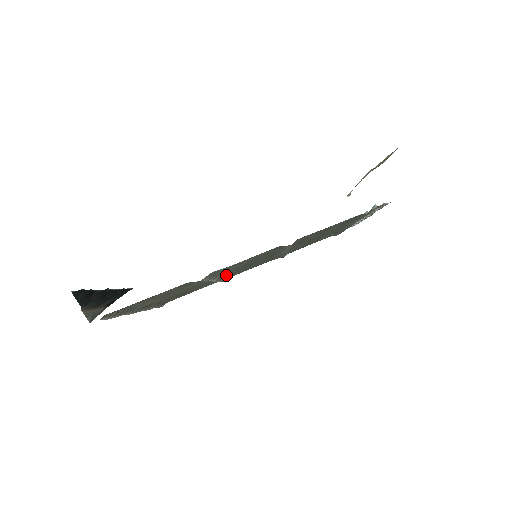
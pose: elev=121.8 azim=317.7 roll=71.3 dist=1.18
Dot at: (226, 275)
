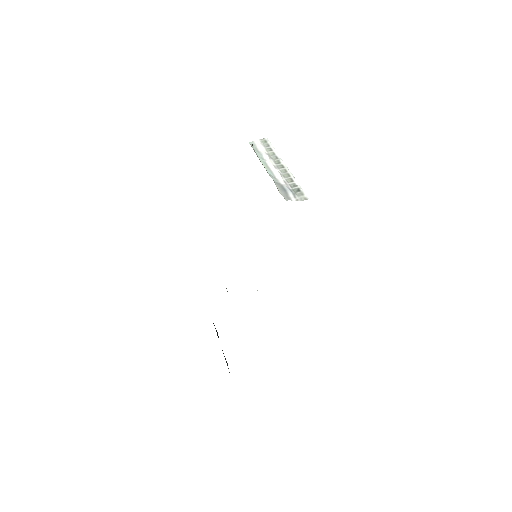
Dot at: occluded
